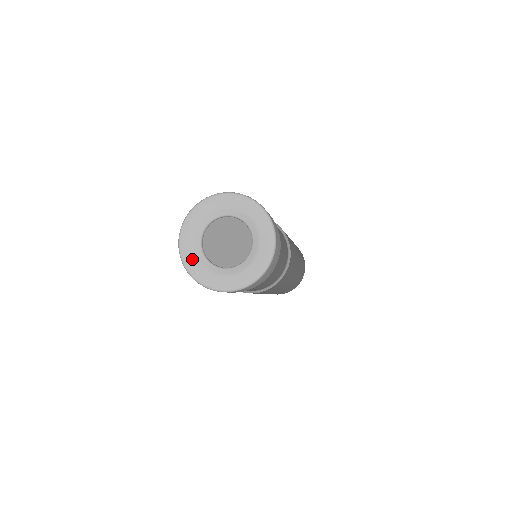
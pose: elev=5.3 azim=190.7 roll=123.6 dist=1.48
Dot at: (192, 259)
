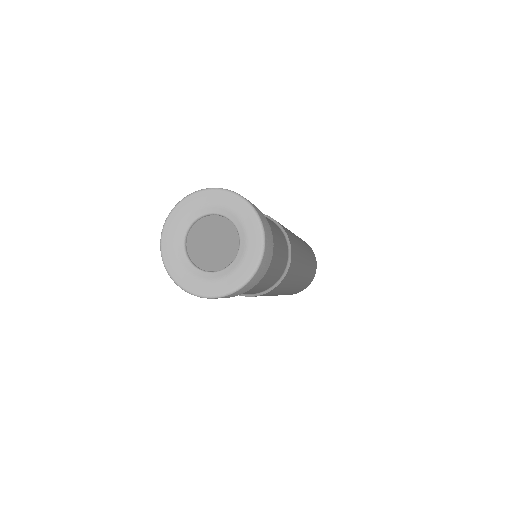
Dot at: (171, 239)
